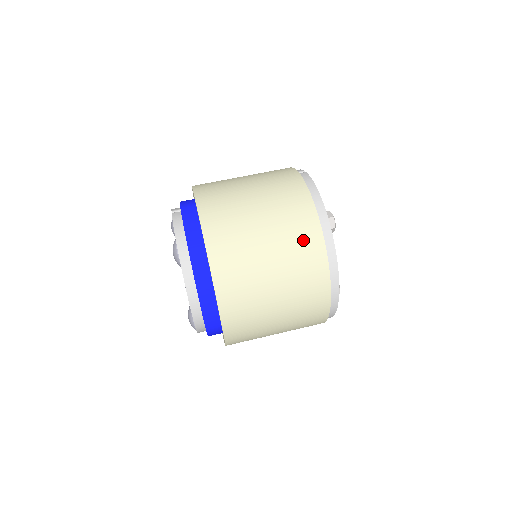
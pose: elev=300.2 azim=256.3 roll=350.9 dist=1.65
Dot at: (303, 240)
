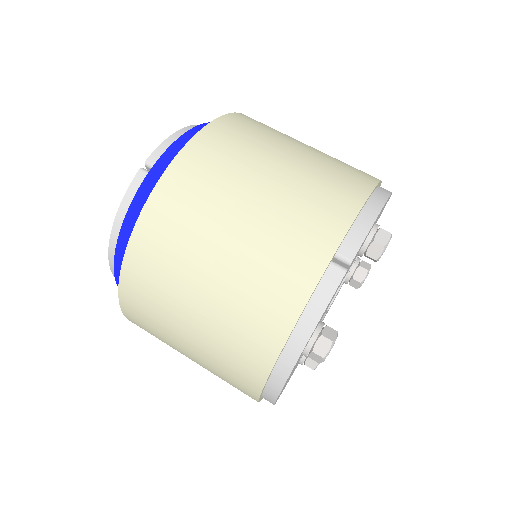
Dot at: (235, 370)
